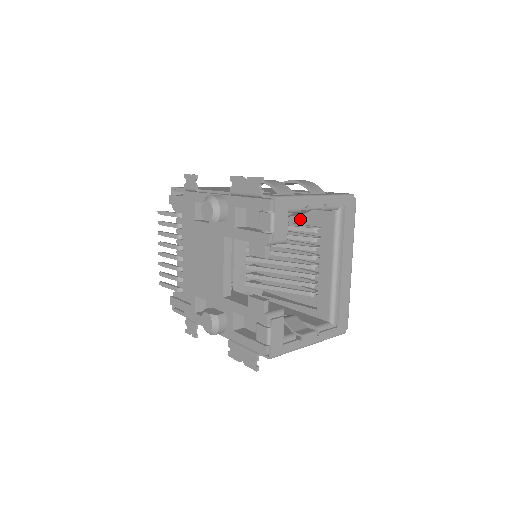
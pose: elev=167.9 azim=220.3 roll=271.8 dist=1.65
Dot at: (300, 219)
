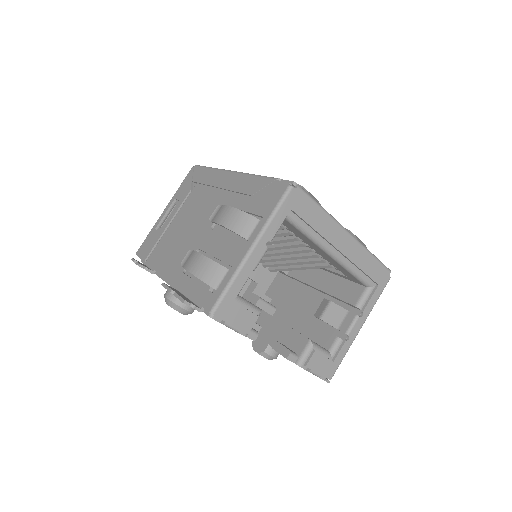
Dot at: occluded
